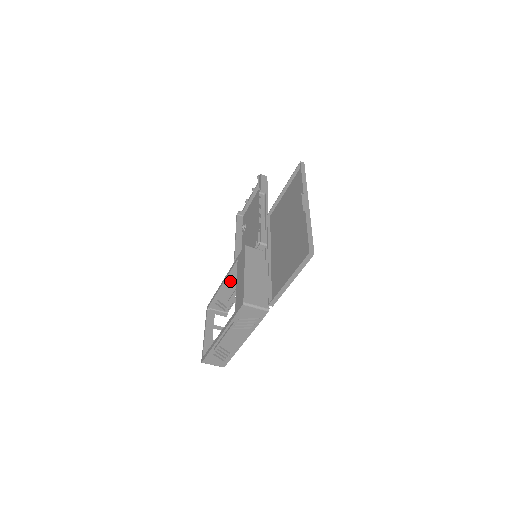
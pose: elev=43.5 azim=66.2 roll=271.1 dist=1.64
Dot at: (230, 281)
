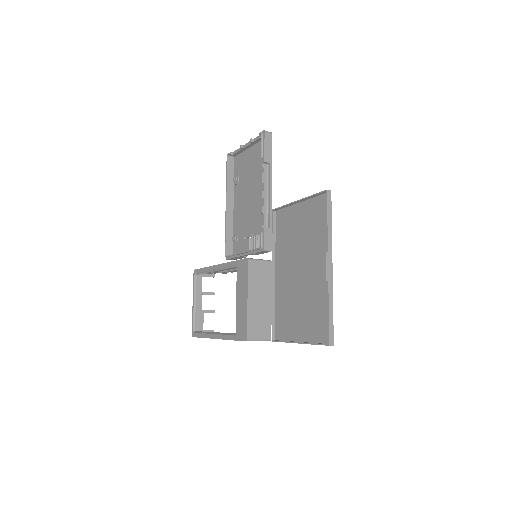
Dot at: occluded
